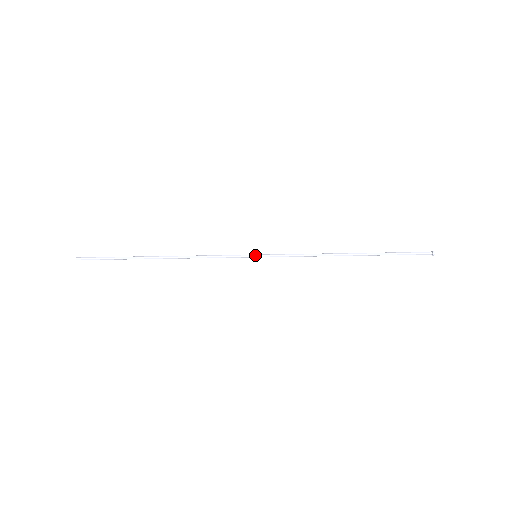
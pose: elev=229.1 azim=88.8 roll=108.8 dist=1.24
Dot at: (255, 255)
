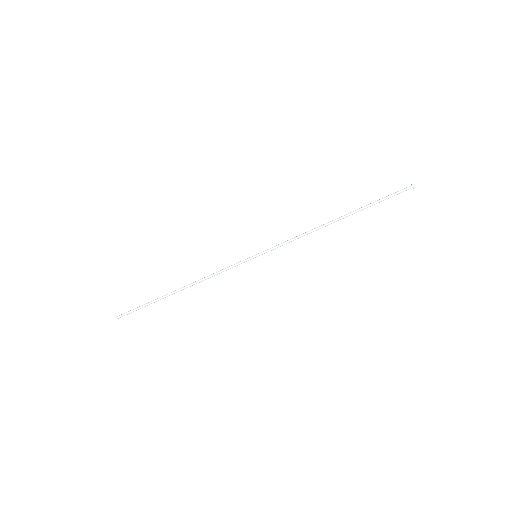
Dot at: (255, 256)
